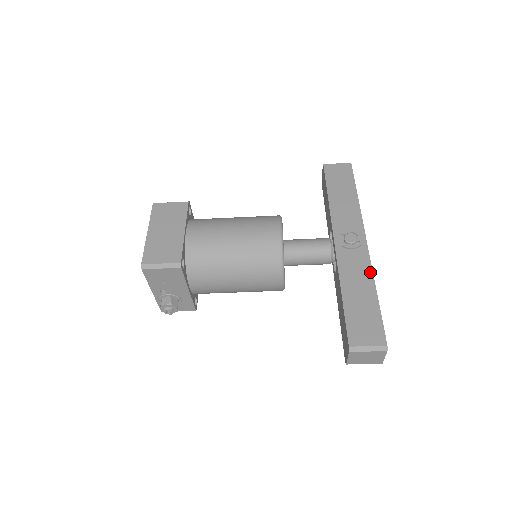
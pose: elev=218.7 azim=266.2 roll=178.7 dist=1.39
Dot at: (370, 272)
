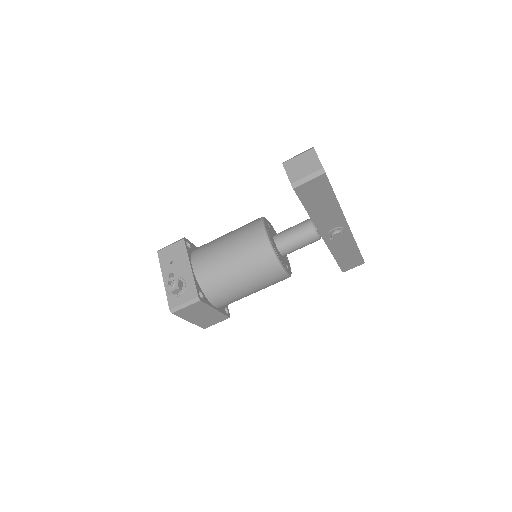
Dot at: occluded
